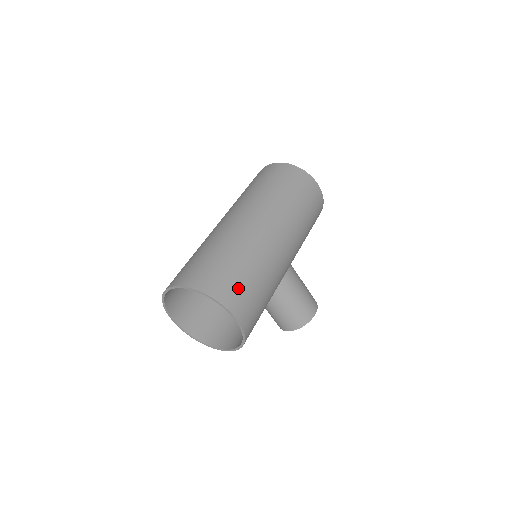
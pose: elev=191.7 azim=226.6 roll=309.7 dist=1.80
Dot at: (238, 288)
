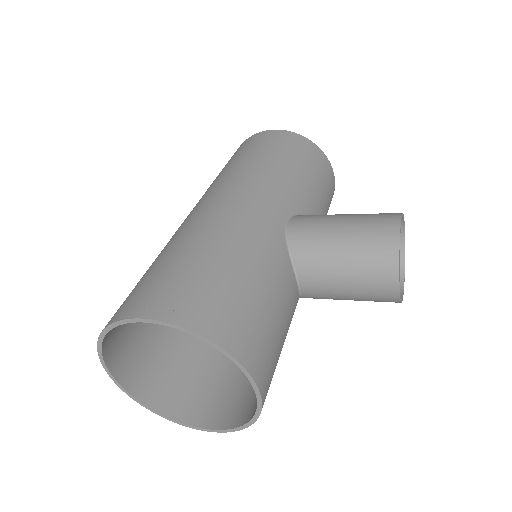
Dot at: (146, 286)
